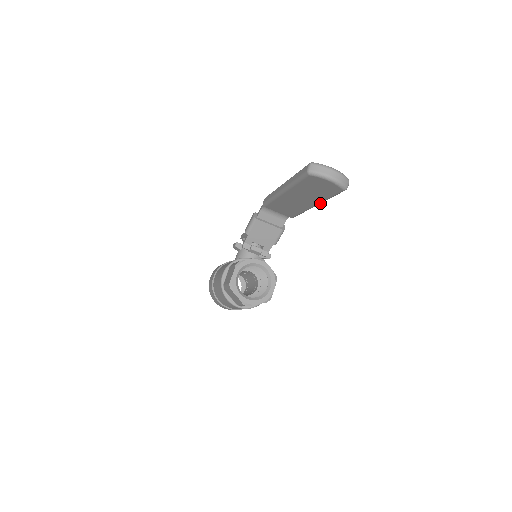
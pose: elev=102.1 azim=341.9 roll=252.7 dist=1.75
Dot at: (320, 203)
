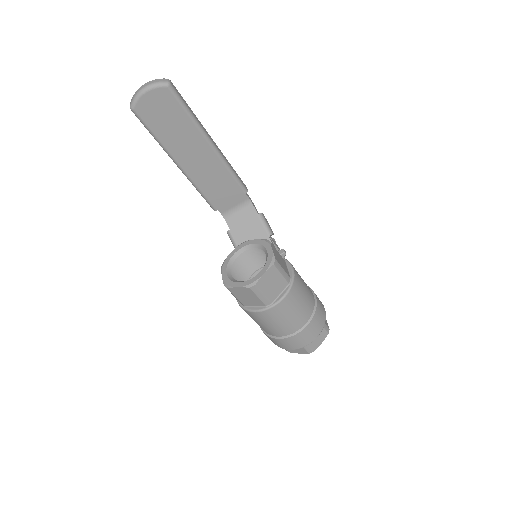
Dot at: (204, 135)
